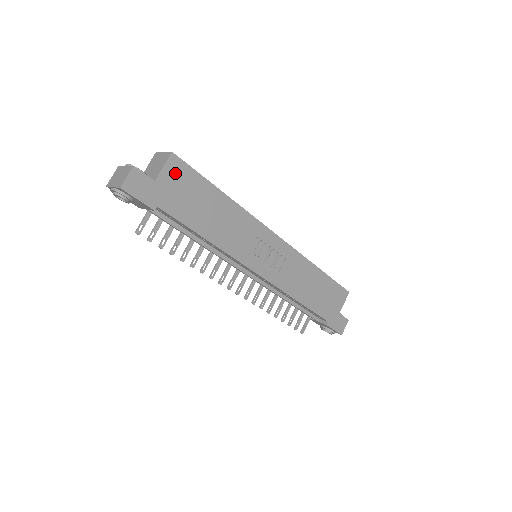
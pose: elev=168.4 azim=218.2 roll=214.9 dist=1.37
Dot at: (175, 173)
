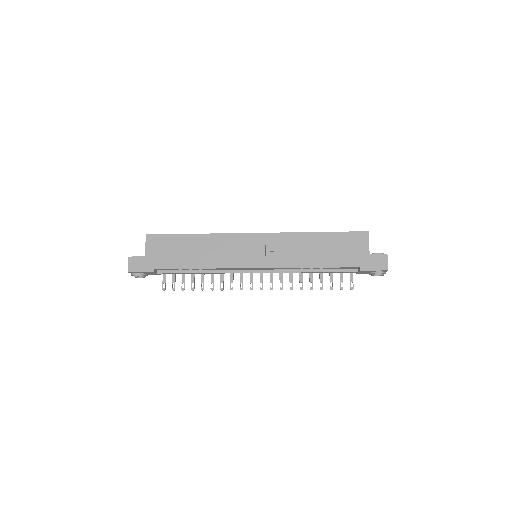
Dot at: (154, 244)
